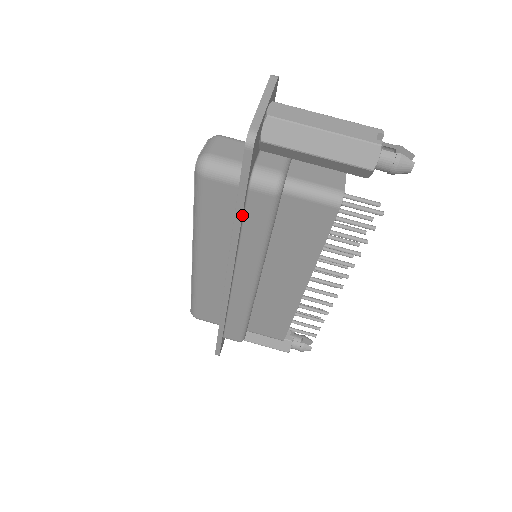
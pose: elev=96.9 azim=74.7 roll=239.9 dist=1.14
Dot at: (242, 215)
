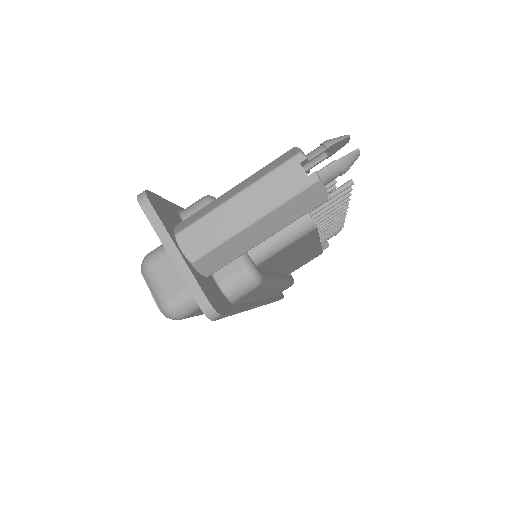
Dot at: (244, 308)
